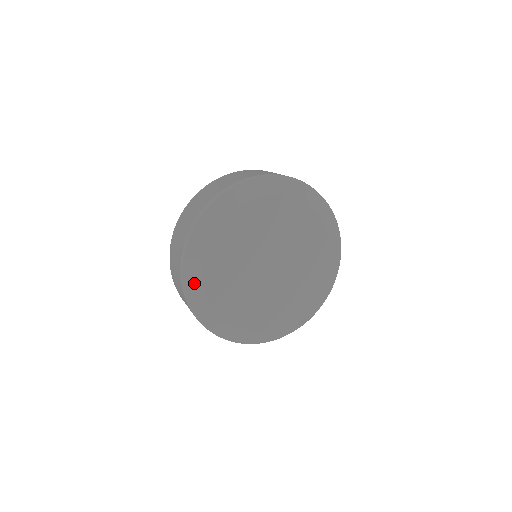
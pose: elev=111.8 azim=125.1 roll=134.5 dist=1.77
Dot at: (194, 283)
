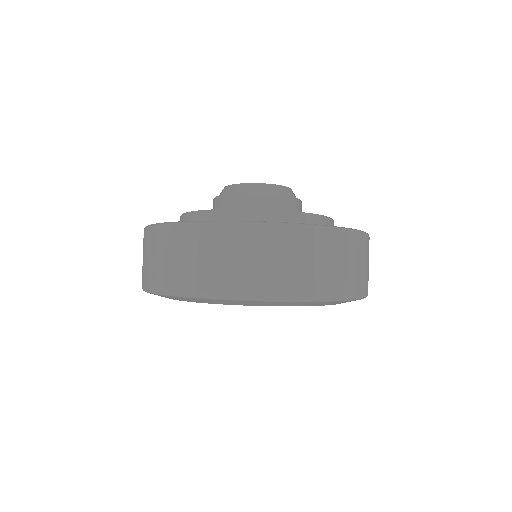
Dot at: occluded
